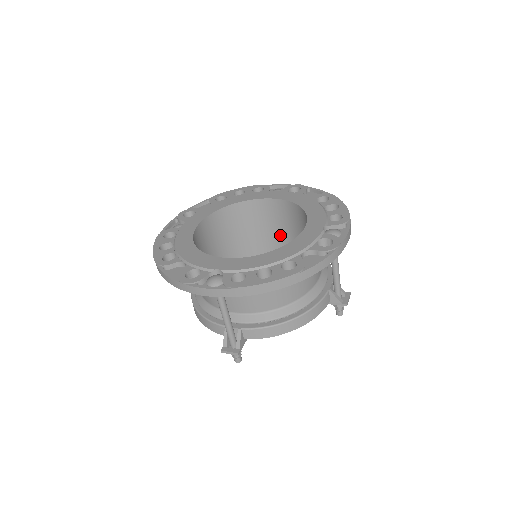
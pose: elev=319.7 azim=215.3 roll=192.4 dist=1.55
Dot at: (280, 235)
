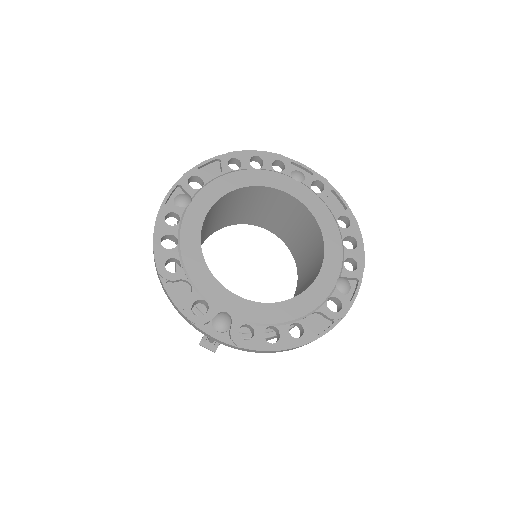
Dot at: (282, 218)
